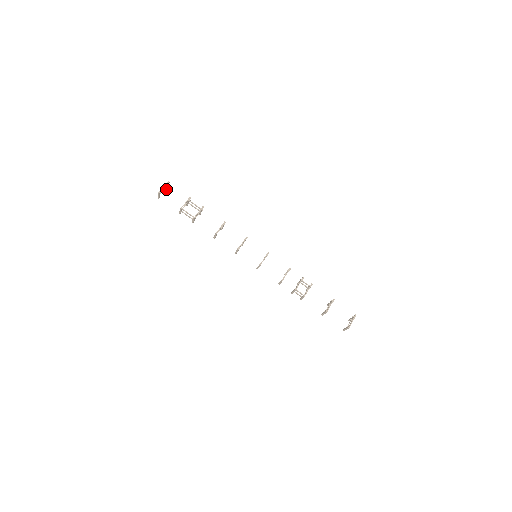
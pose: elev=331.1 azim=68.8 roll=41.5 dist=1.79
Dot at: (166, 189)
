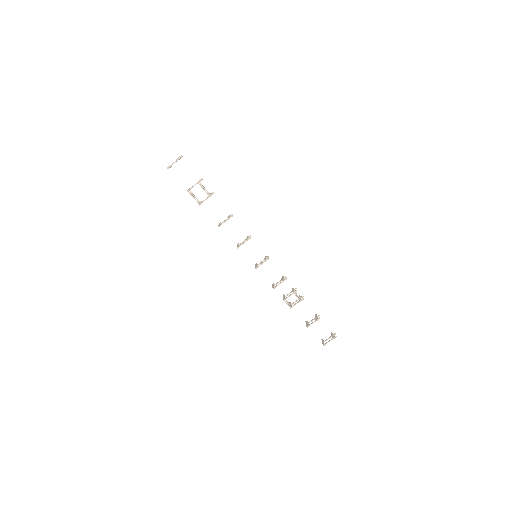
Dot at: (179, 159)
